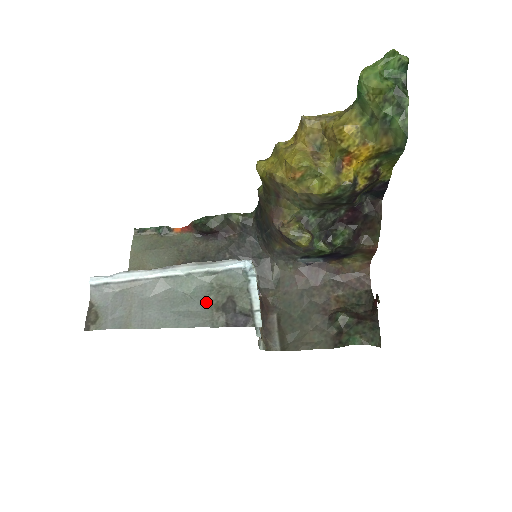
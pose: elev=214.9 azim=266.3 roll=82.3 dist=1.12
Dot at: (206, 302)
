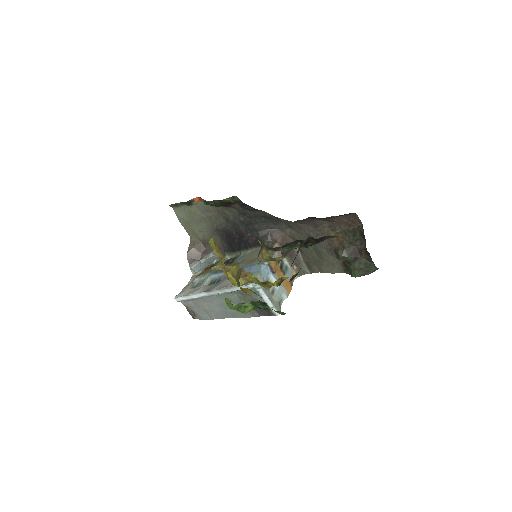
Dot at: occluded
